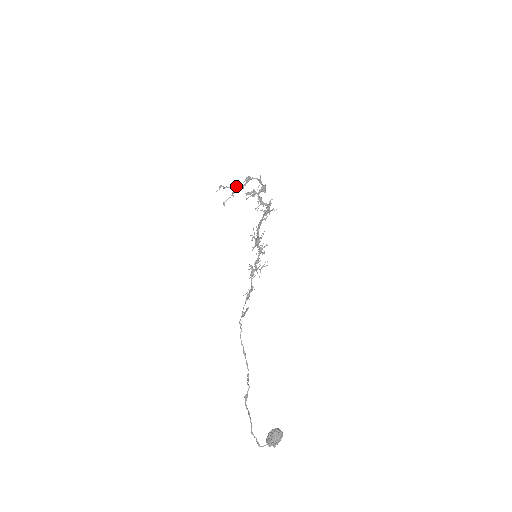
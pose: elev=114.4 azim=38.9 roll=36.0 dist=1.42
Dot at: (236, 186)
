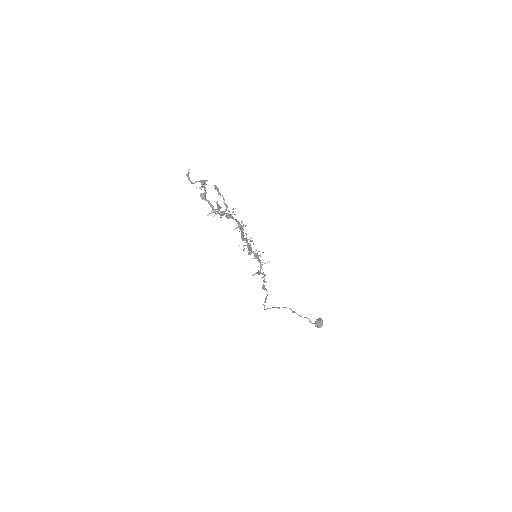
Dot at: occluded
